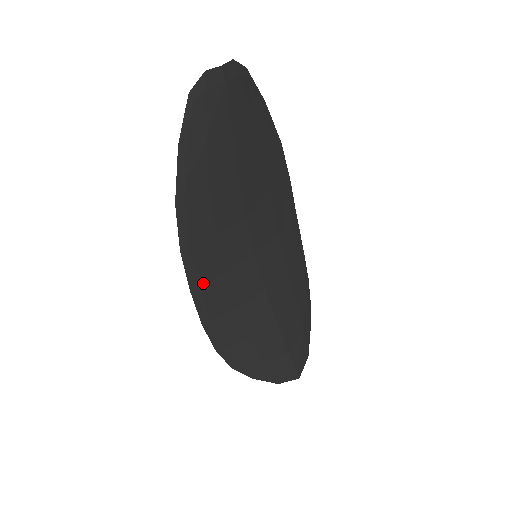
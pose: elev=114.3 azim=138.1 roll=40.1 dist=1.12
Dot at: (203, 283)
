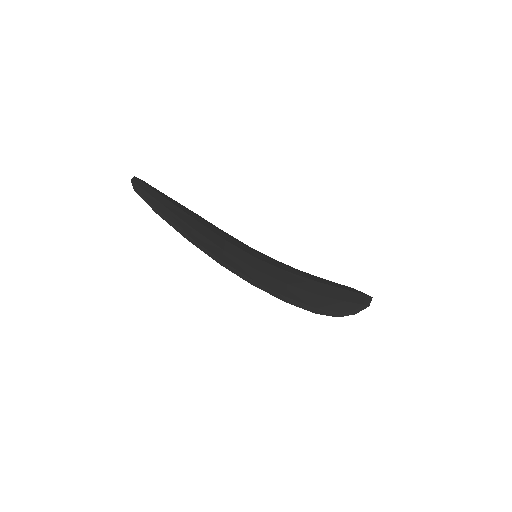
Dot at: (253, 278)
